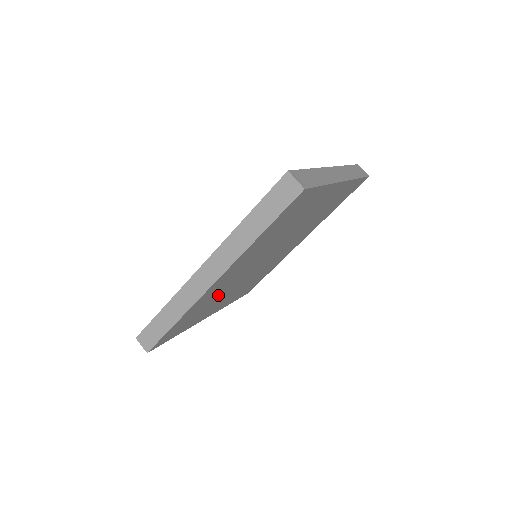
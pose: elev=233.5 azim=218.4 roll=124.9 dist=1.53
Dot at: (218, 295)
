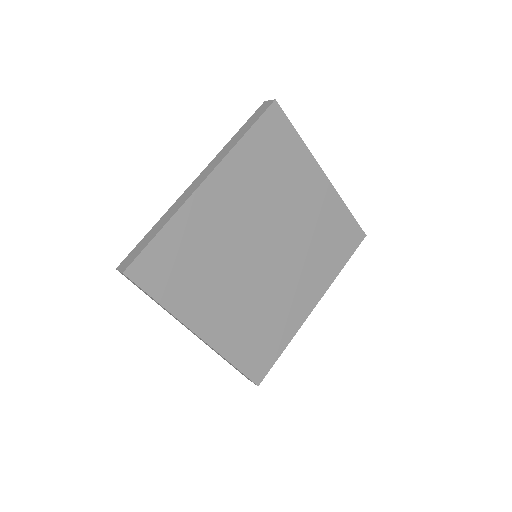
Dot at: (211, 254)
